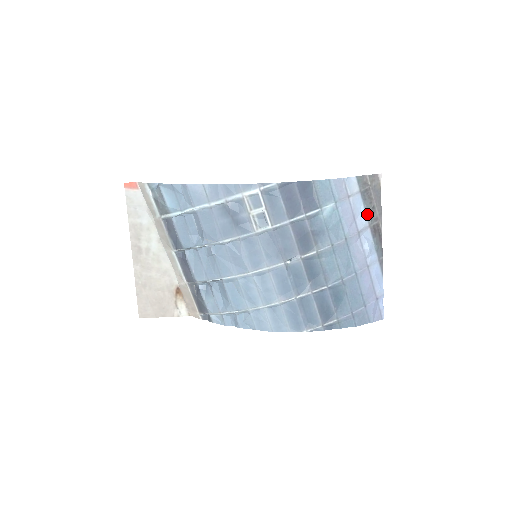
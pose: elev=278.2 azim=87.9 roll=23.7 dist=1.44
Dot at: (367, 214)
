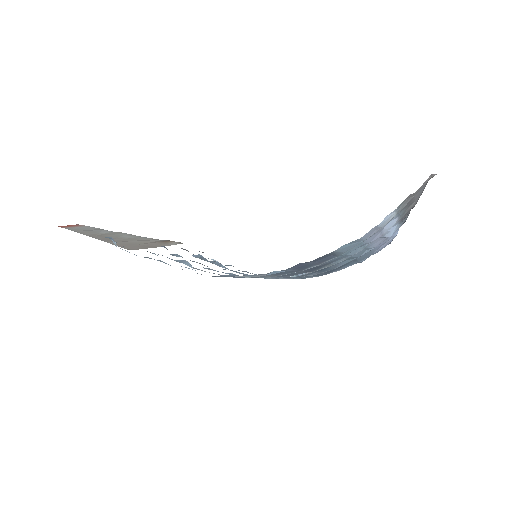
Dot at: (399, 216)
